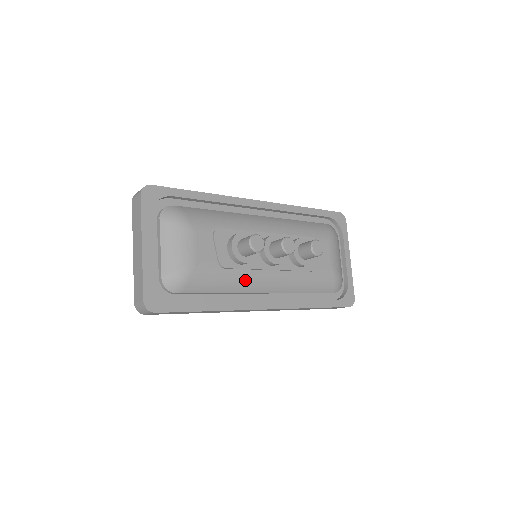
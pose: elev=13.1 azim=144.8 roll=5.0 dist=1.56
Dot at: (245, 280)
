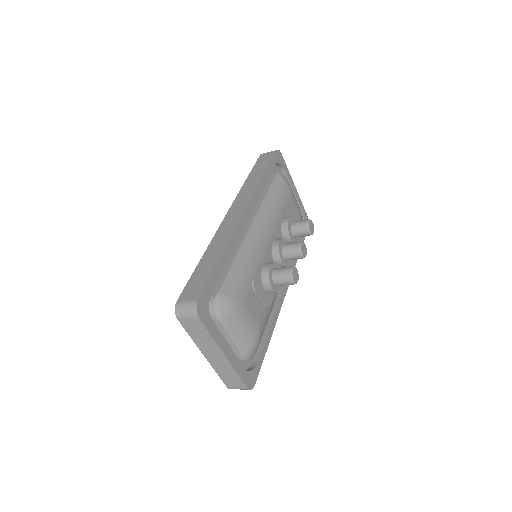
Dot at: (276, 294)
